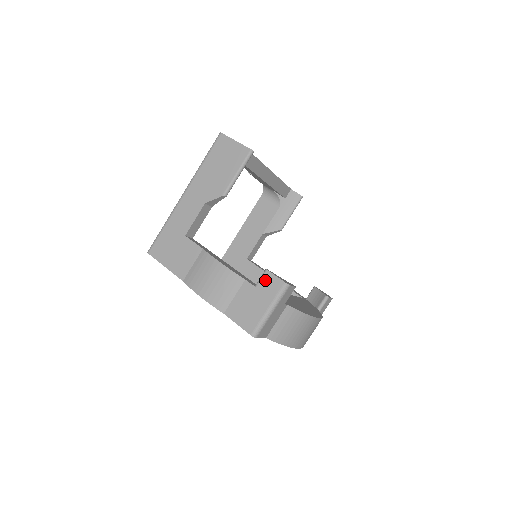
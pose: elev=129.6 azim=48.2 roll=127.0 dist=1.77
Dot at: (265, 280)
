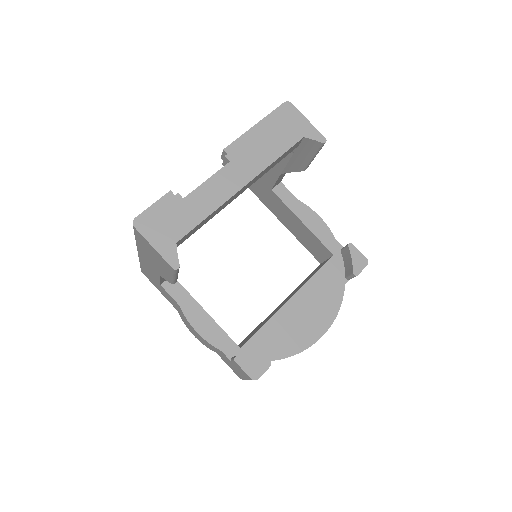
Dot at: (236, 365)
